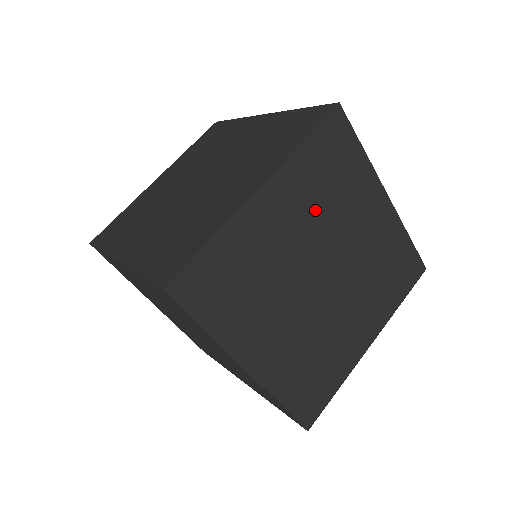
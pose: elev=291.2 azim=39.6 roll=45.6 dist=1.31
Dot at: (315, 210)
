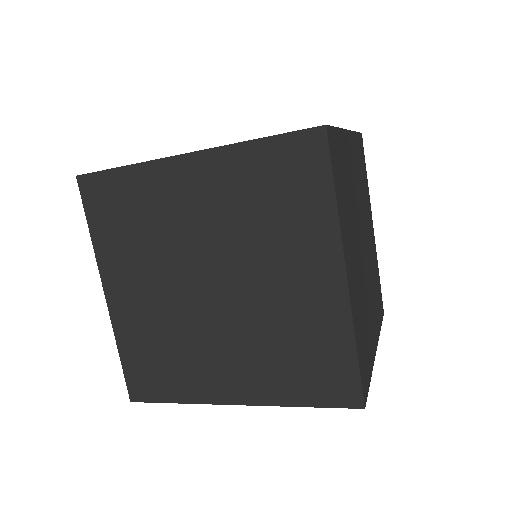
Dot at: (351, 222)
